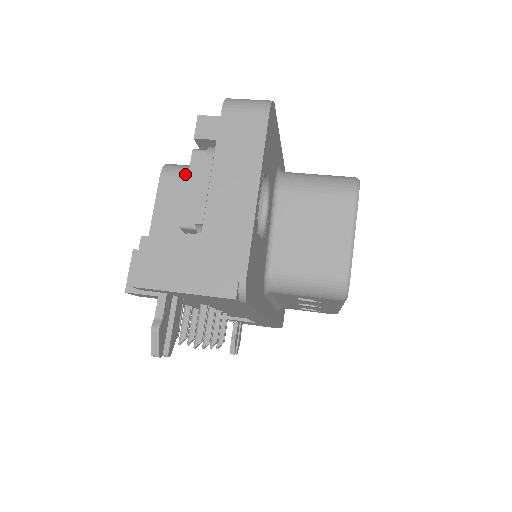
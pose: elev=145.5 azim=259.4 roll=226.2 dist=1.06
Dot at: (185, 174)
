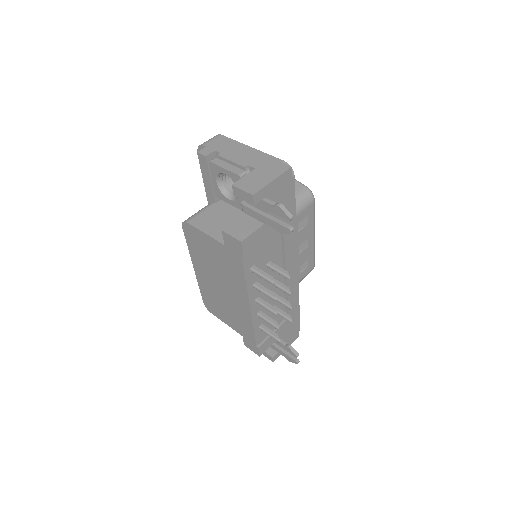
Dot at: (198, 214)
